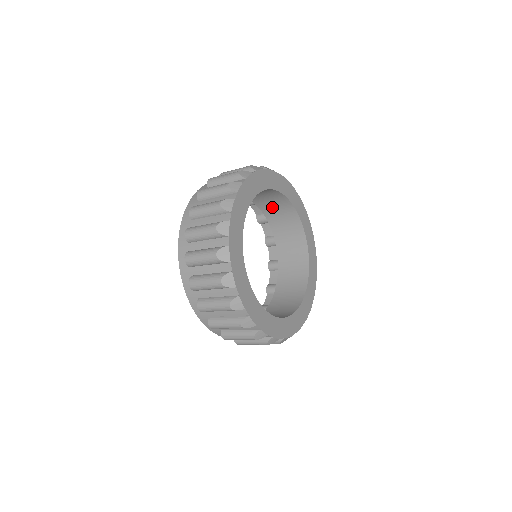
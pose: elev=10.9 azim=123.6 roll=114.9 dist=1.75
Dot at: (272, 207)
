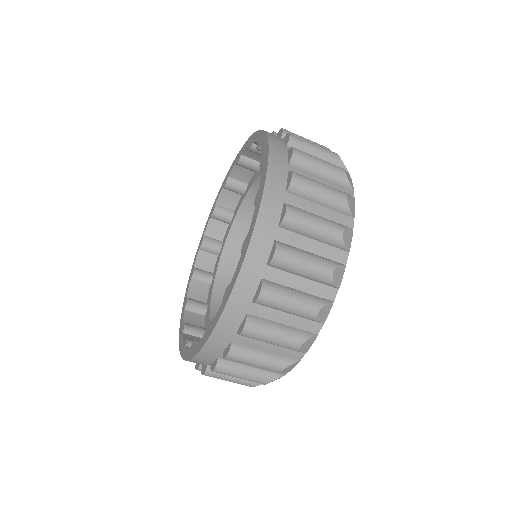
Dot at: (238, 259)
